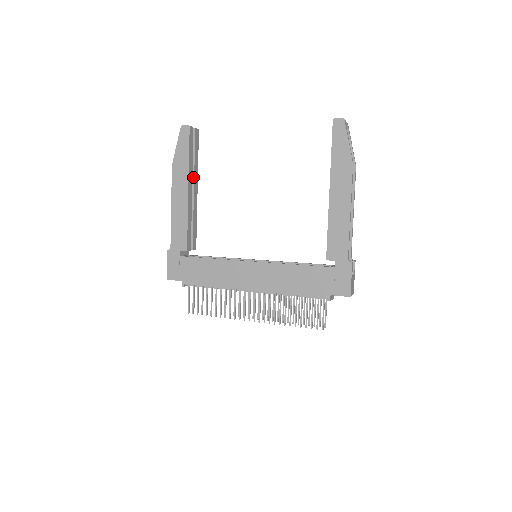
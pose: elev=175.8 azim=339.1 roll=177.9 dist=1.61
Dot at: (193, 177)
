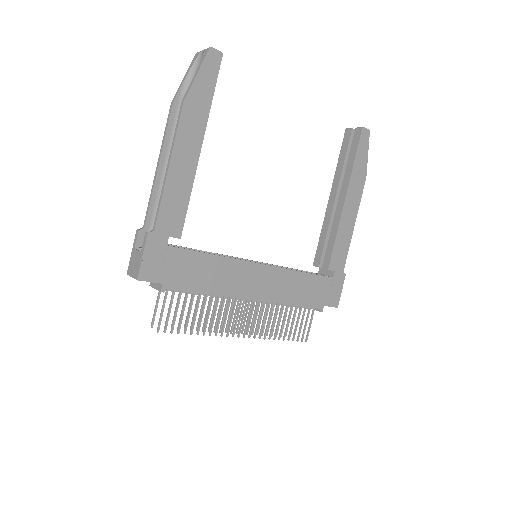
Dot at: occluded
